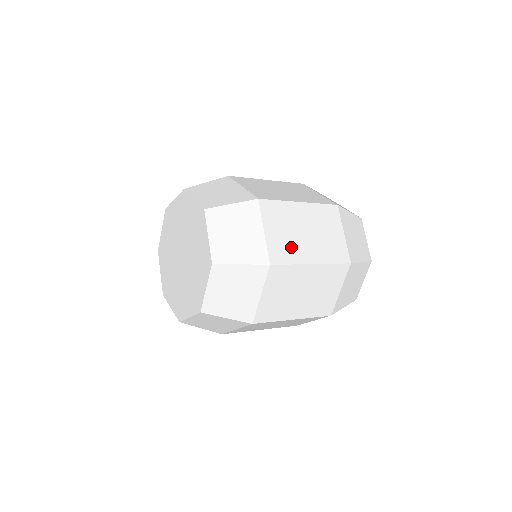
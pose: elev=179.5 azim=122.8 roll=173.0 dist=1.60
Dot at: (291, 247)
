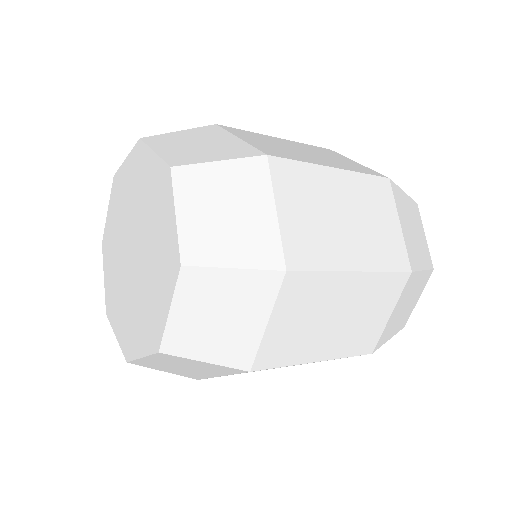
Dot at: (298, 343)
